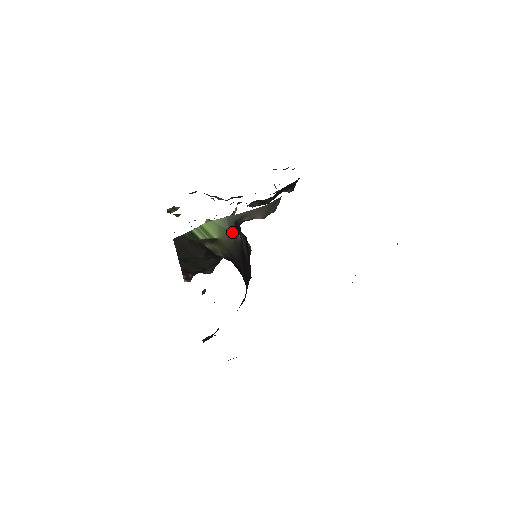
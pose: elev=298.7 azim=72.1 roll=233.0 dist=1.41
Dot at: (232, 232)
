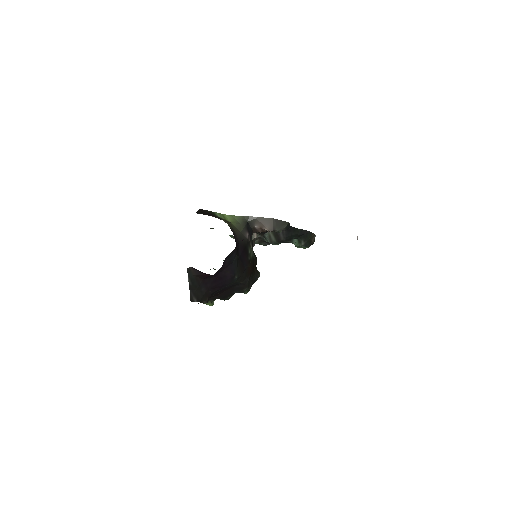
Dot at: (243, 226)
